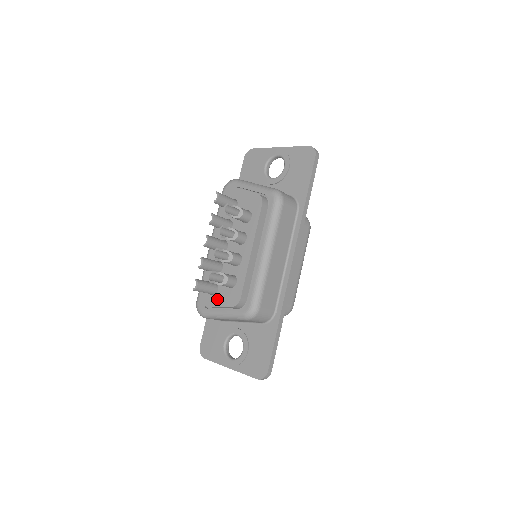
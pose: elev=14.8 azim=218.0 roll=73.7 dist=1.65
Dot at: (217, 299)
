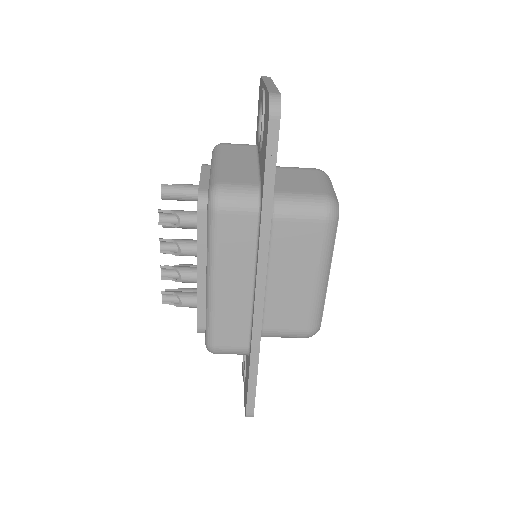
Dot at: occluded
